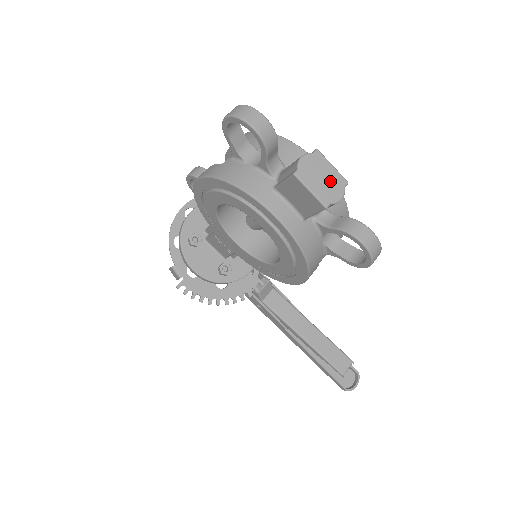
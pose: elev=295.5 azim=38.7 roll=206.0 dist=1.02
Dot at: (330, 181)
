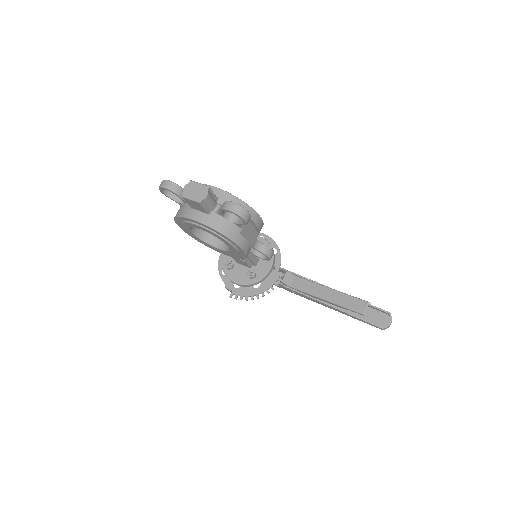
Dot at: (199, 190)
